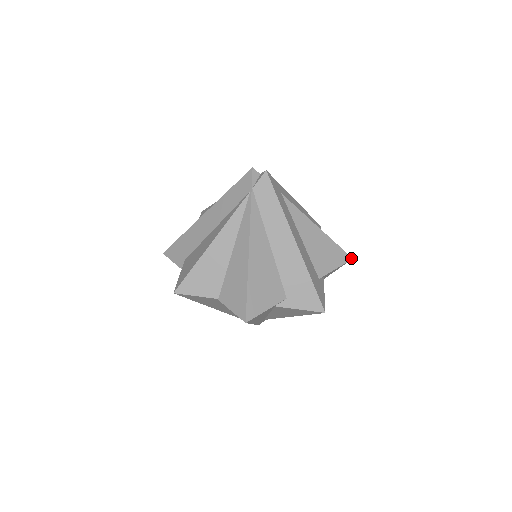
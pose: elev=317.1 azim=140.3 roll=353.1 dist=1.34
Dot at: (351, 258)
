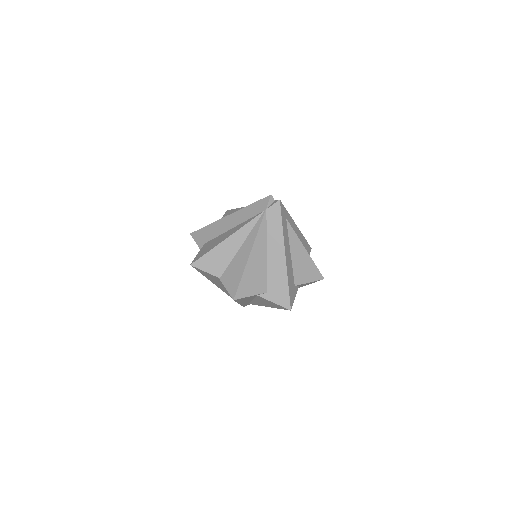
Dot at: (323, 278)
